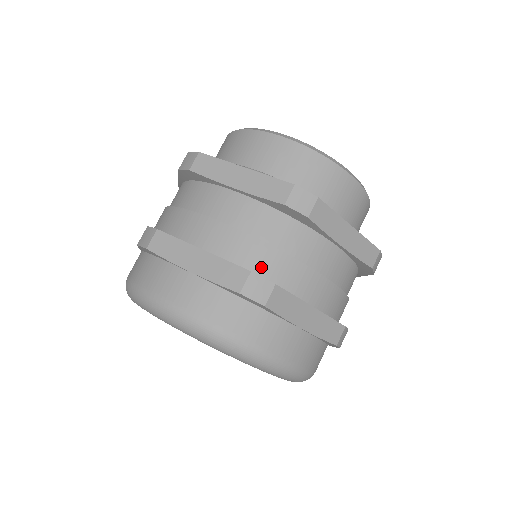
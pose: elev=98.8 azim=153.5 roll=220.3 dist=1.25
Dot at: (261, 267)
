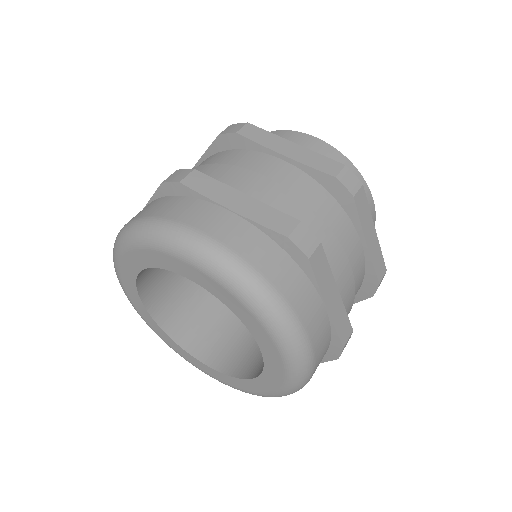
Dot at: occluded
